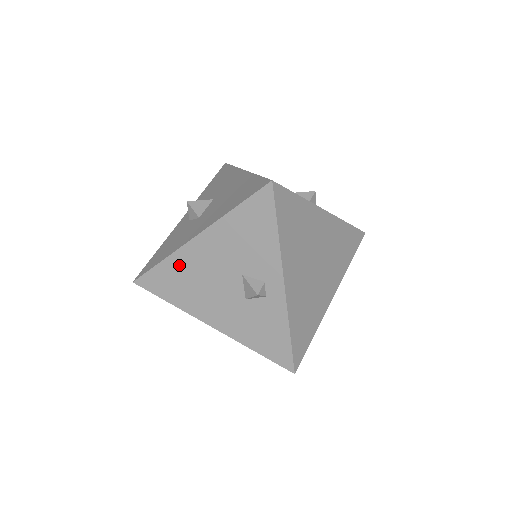
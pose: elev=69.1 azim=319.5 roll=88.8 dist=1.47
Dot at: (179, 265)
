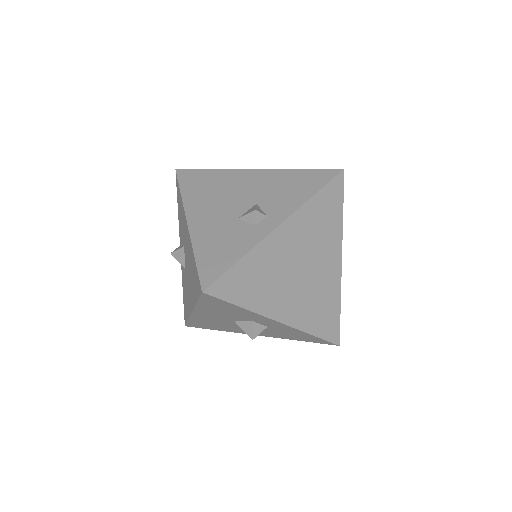
Dot at: (221, 177)
